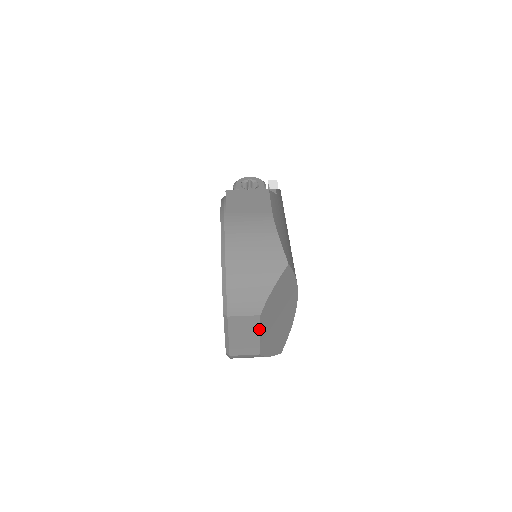
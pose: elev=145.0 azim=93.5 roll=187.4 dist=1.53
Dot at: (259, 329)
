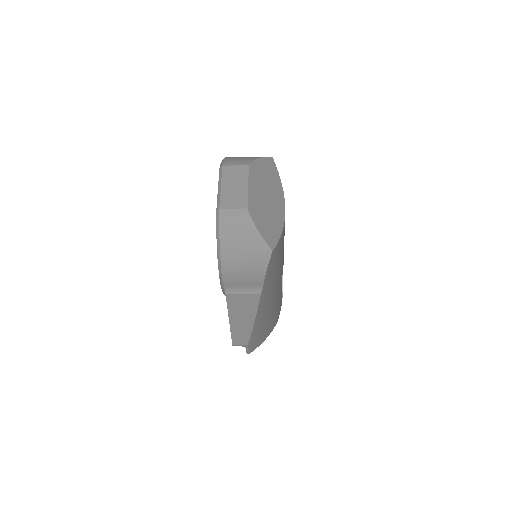
Dot at: (247, 179)
